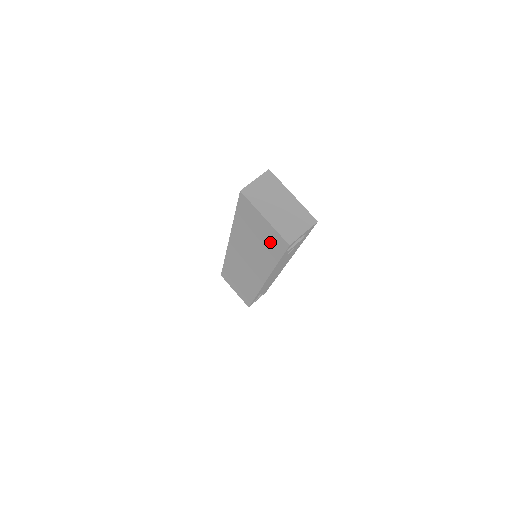
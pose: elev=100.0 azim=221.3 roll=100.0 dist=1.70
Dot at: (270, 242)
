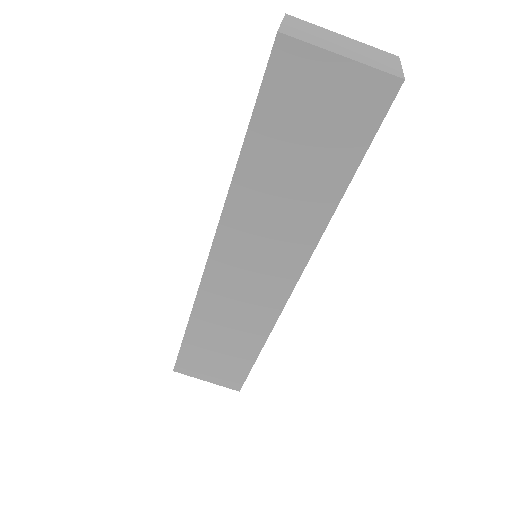
Dot at: (343, 126)
